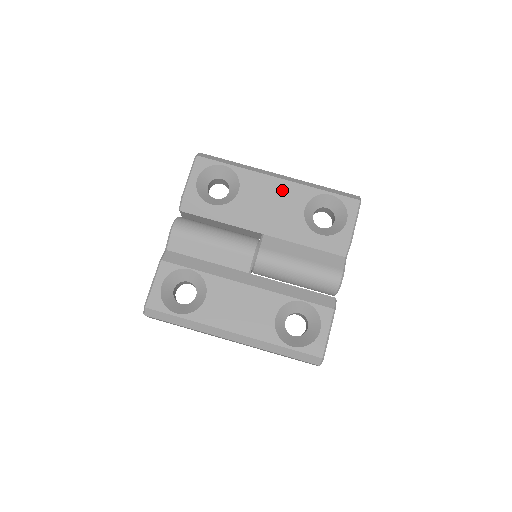
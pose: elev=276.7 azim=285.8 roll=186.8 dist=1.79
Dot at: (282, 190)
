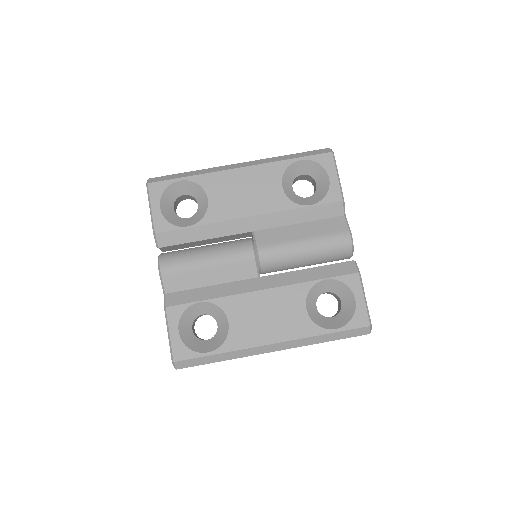
Dot at: (251, 178)
